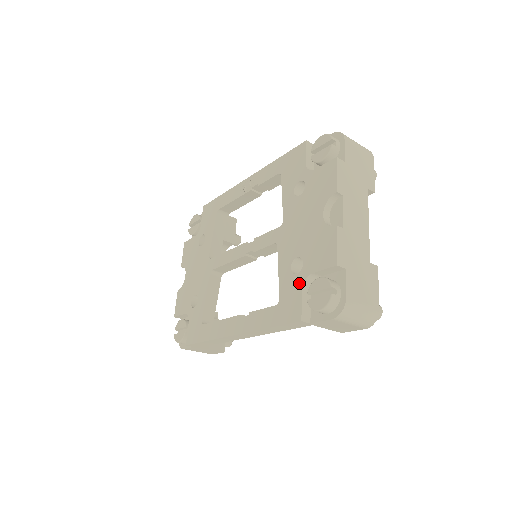
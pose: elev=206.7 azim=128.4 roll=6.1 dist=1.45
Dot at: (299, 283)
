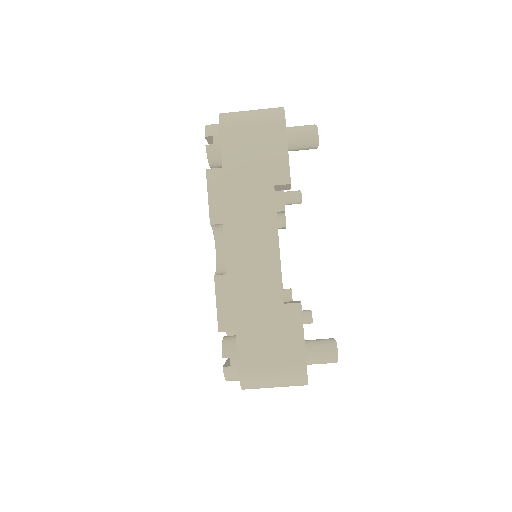
Dot at: occluded
